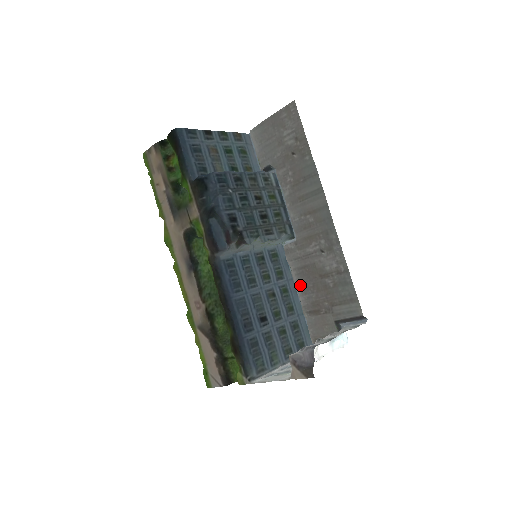
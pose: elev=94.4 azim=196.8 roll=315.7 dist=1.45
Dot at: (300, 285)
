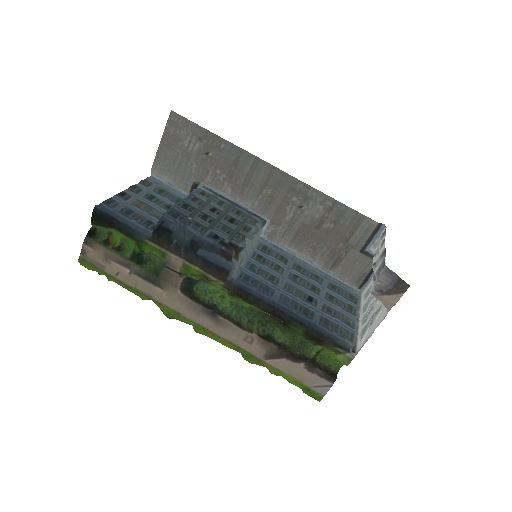
Dot at: (305, 253)
